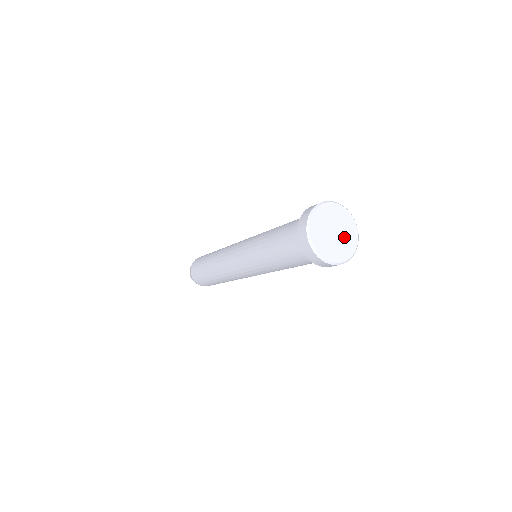
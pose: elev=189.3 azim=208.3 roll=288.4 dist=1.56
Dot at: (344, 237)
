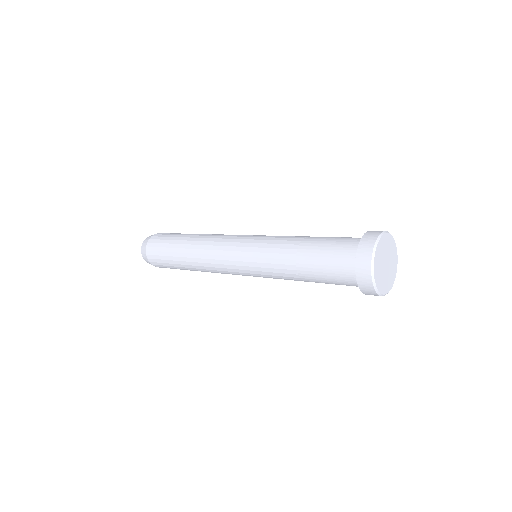
Dot at: (390, 270)
